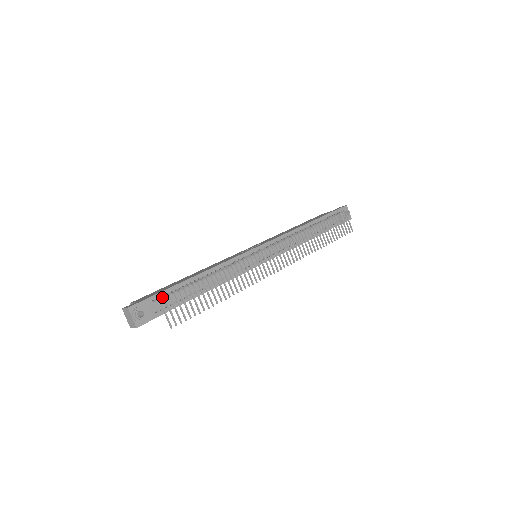
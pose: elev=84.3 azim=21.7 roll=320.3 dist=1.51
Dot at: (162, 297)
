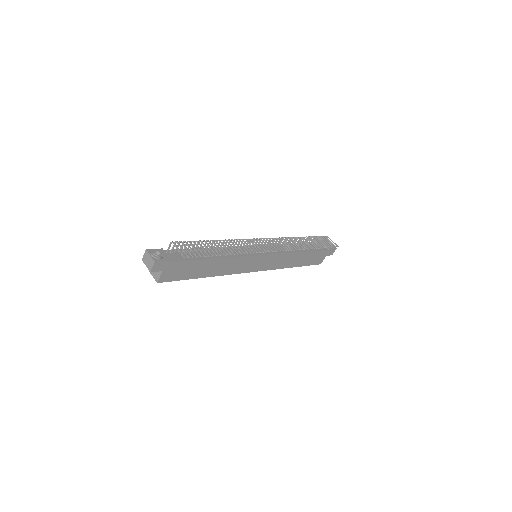
Dot at: (174, 242)
